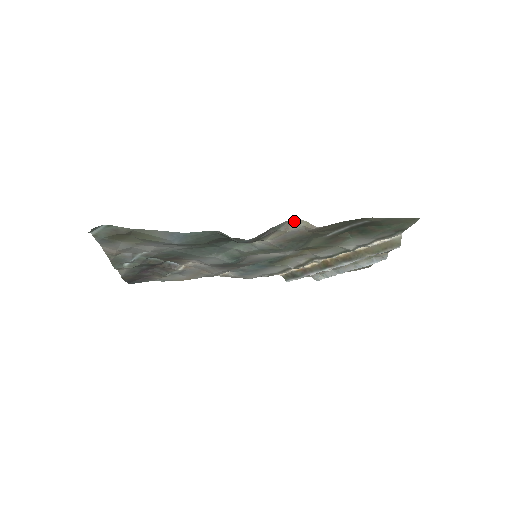
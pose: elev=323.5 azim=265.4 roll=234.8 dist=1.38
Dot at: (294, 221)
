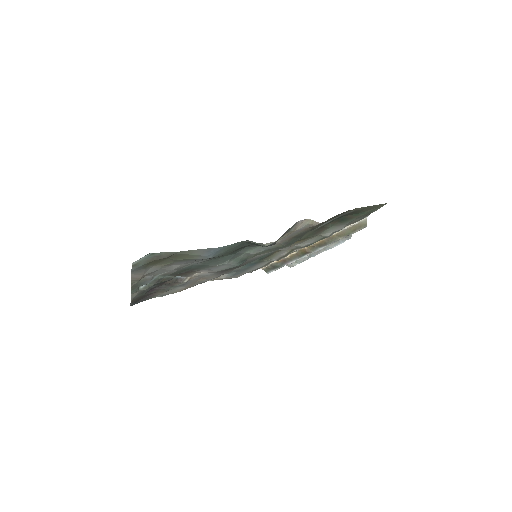
Dot at: (302, 221)
